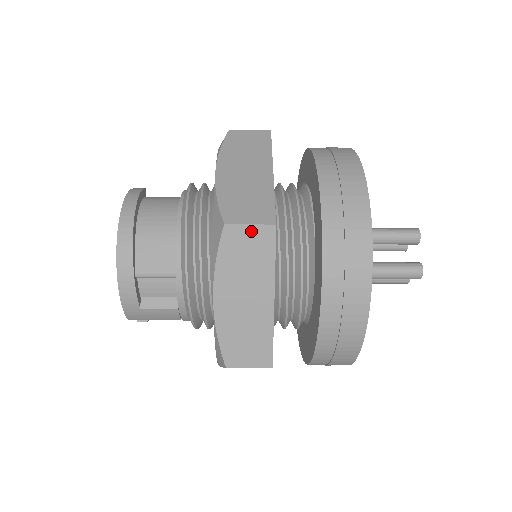
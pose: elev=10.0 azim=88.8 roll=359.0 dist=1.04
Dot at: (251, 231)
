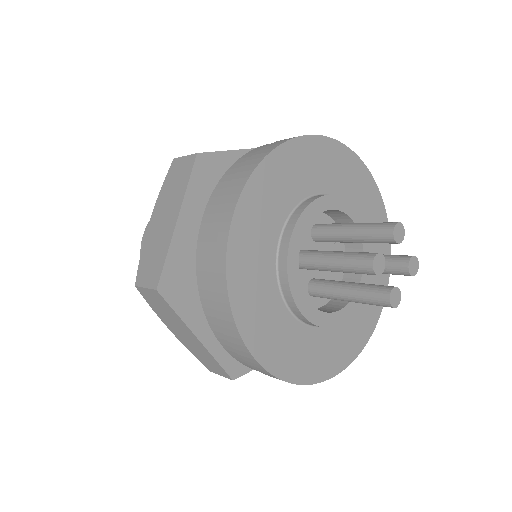
Dot at: (184, 161)
